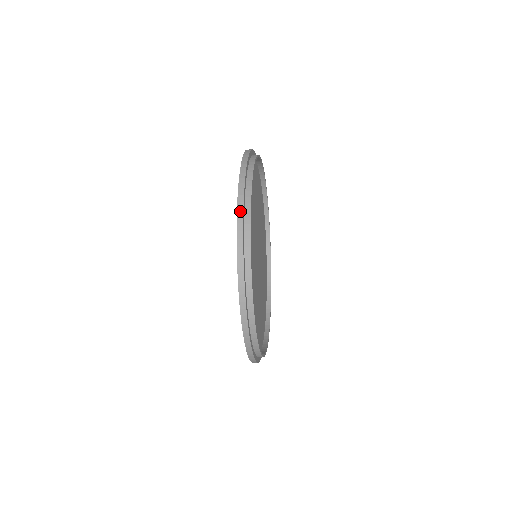
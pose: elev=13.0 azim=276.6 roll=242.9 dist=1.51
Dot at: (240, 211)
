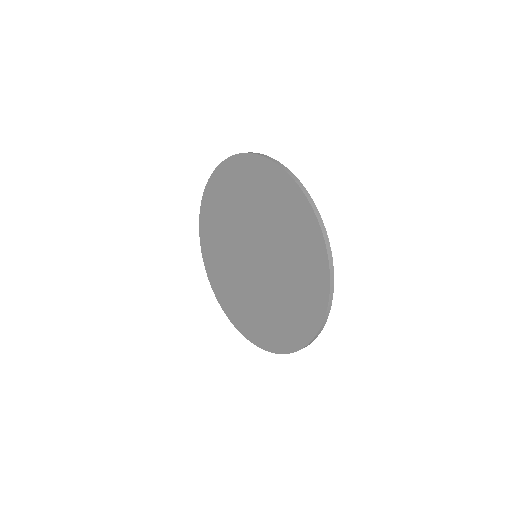
Dot at: occluded
